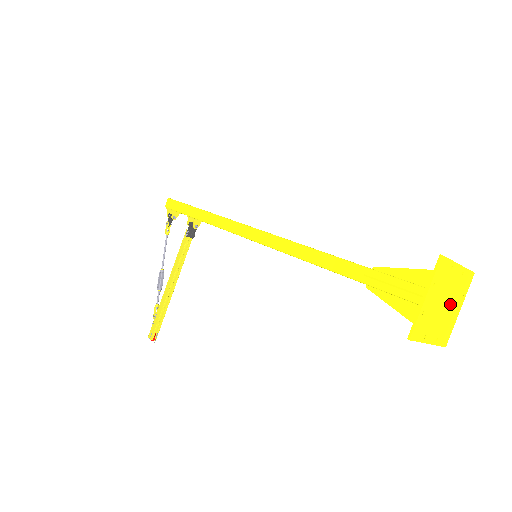
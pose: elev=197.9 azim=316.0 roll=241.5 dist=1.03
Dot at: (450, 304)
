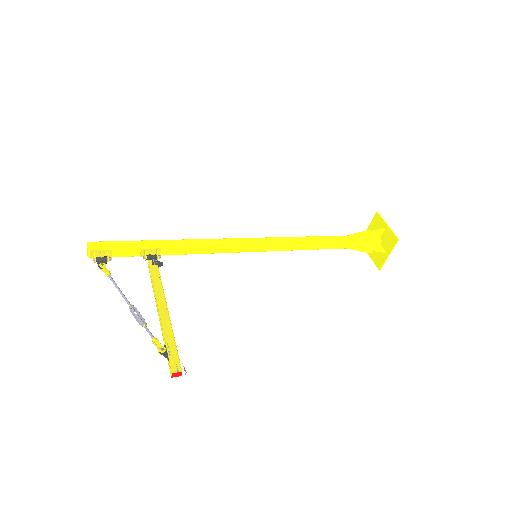
Dot at: occluded
